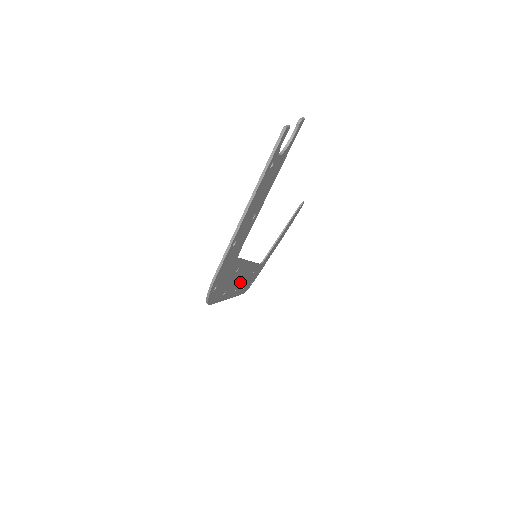
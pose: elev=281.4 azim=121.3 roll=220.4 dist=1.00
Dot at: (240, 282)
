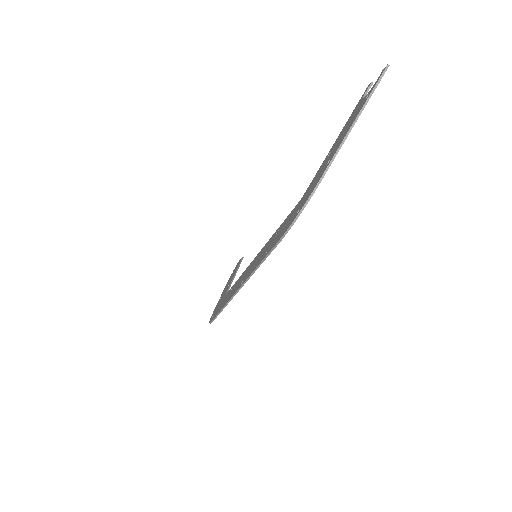
Dot at: occluded
